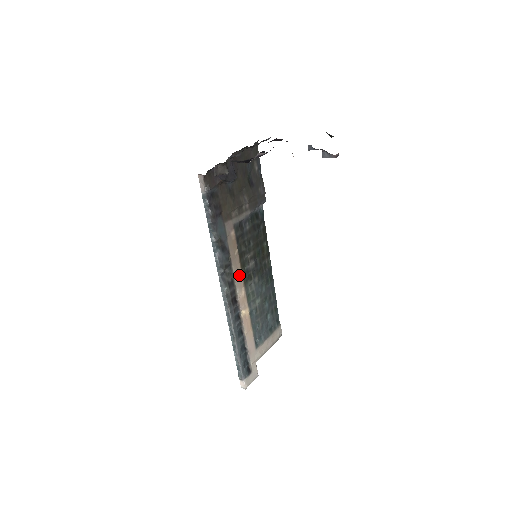
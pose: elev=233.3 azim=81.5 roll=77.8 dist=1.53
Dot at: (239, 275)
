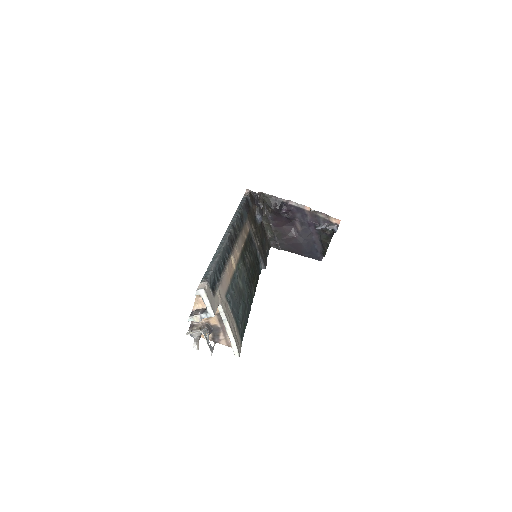
Dot at: (241, 245)
